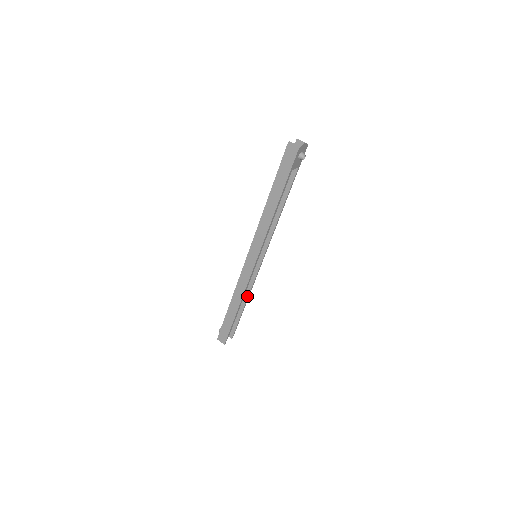
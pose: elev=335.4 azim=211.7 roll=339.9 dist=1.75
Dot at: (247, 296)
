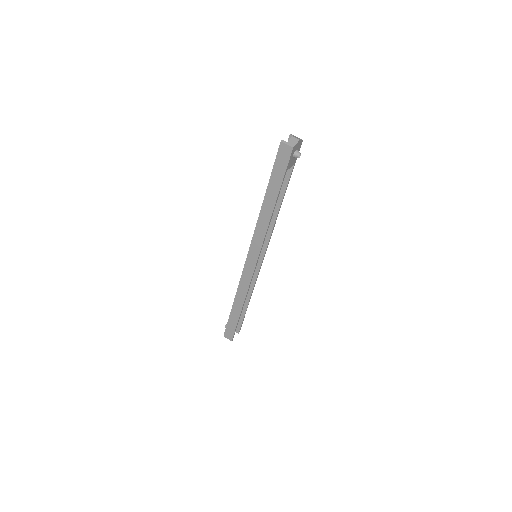
Dot at: (250, 294)
